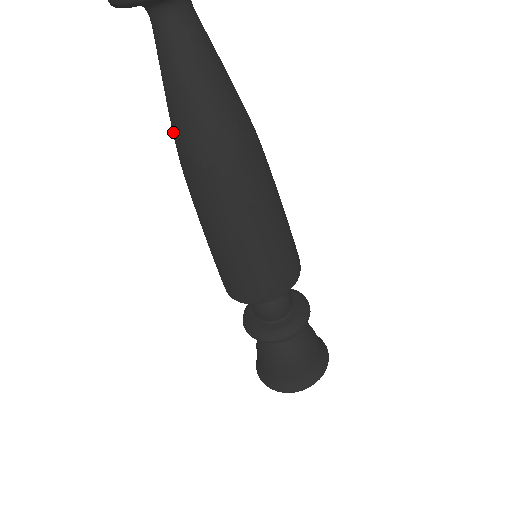
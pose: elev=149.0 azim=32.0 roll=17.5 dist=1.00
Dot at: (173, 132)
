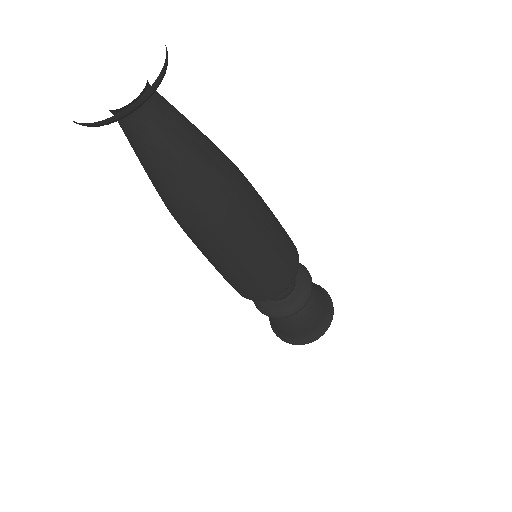
Dot at: (161, 198)
